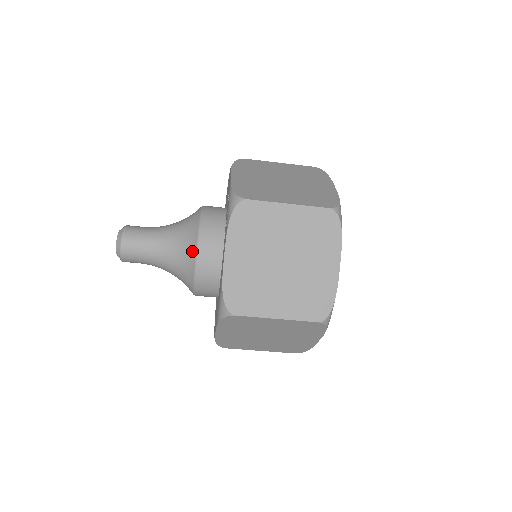
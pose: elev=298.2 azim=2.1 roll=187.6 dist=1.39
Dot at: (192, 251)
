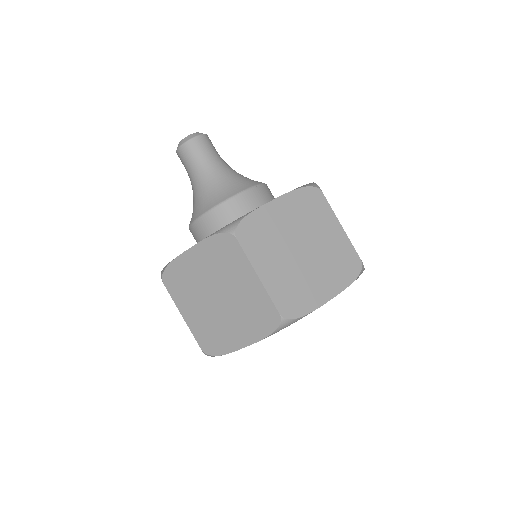
Dot at: (202, 210)
